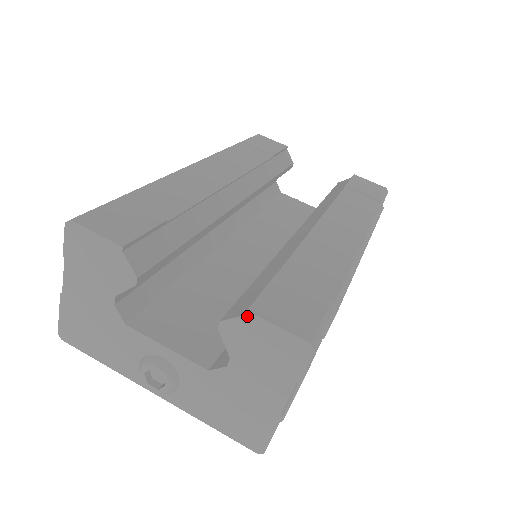
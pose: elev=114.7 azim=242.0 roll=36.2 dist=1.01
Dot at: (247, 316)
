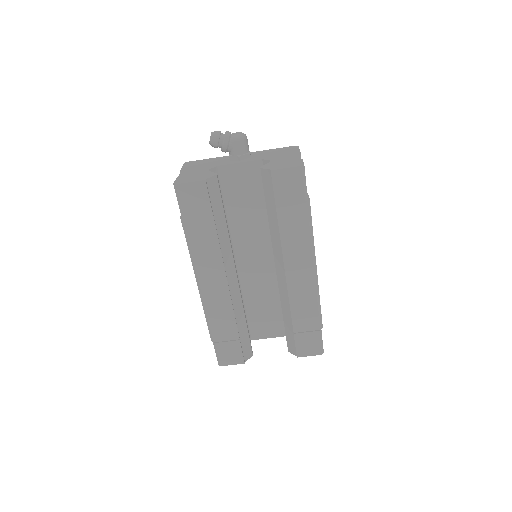
Dot at: (298, 356)
